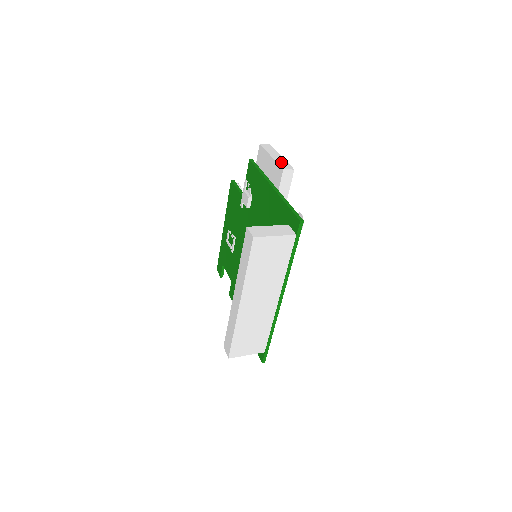
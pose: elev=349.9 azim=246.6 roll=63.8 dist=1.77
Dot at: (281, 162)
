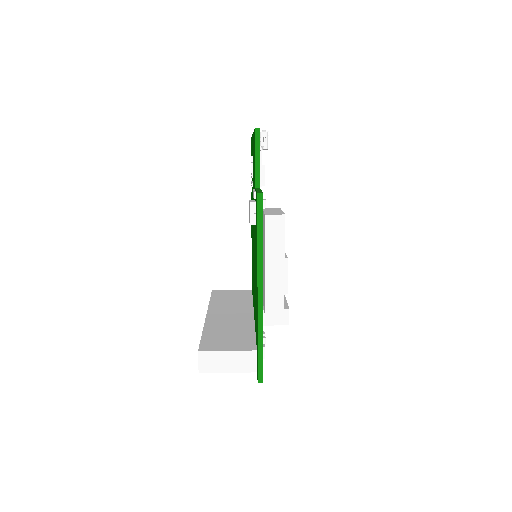
Dot at: (273, 290)
